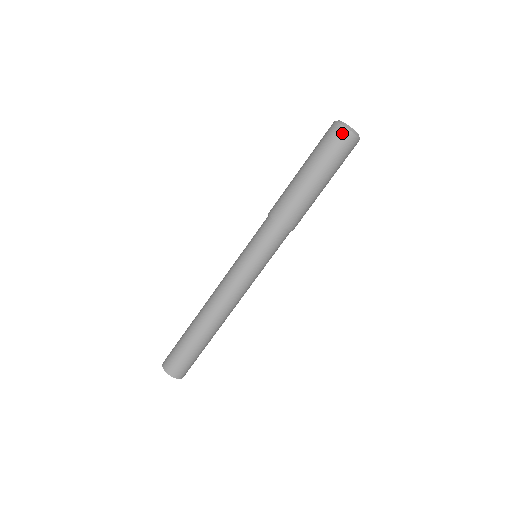
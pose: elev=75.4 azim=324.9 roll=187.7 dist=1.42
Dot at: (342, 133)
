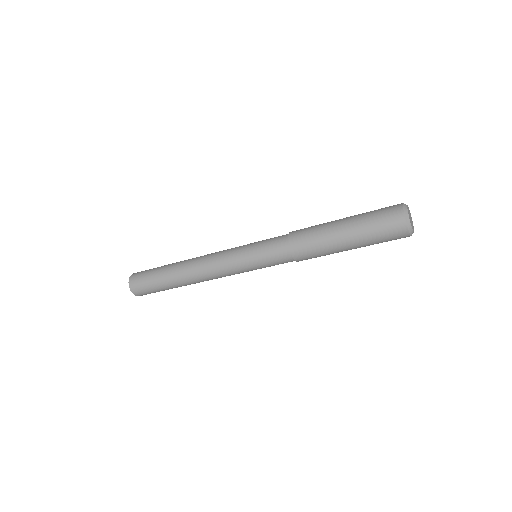
Dot at: (400, 227)
